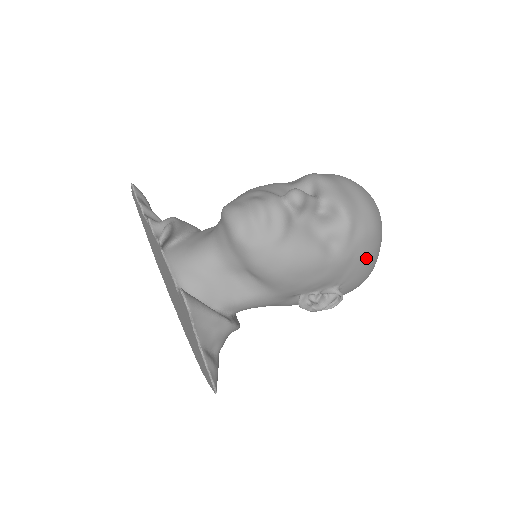
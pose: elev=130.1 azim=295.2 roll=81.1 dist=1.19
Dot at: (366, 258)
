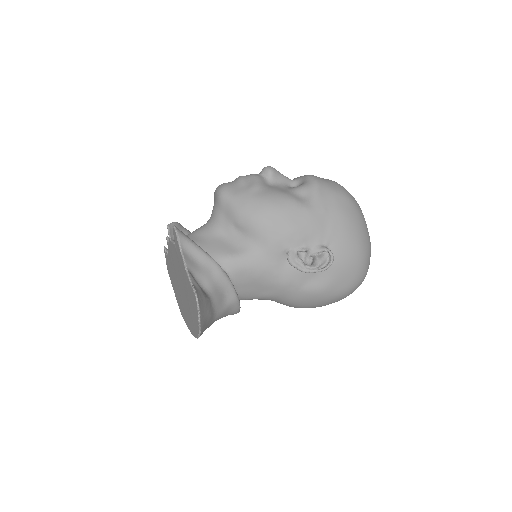
Dot at: (344, 217)
